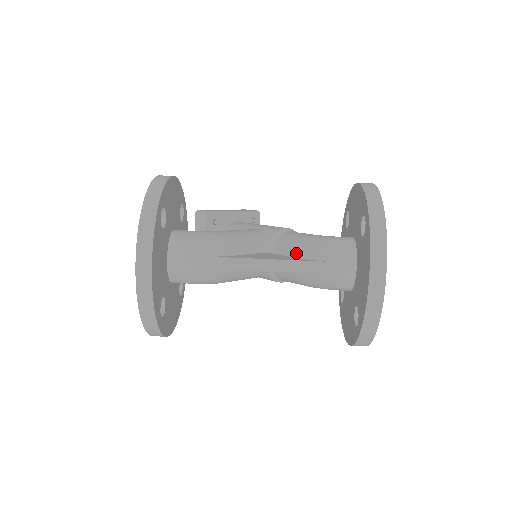
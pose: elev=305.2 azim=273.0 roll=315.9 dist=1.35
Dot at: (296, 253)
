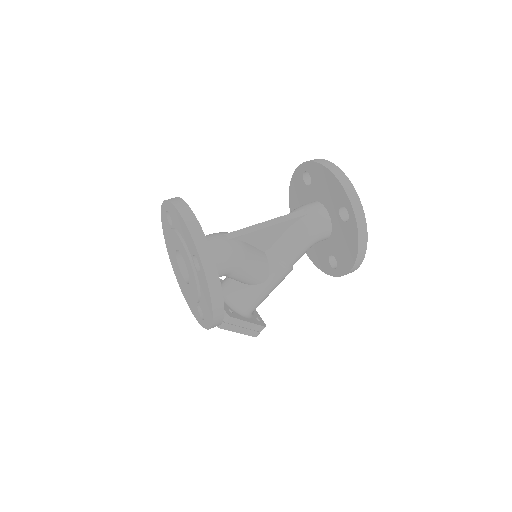
Dot at: occluded
